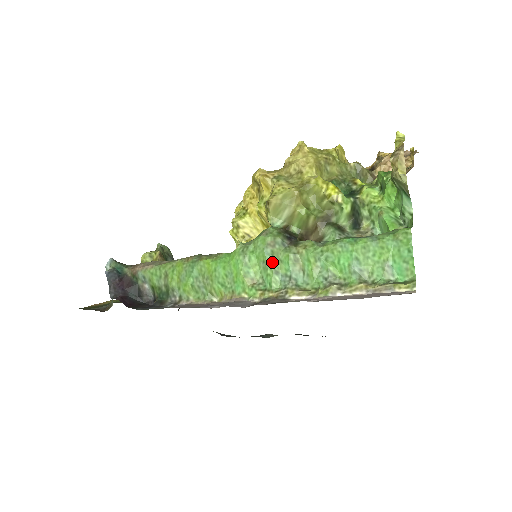
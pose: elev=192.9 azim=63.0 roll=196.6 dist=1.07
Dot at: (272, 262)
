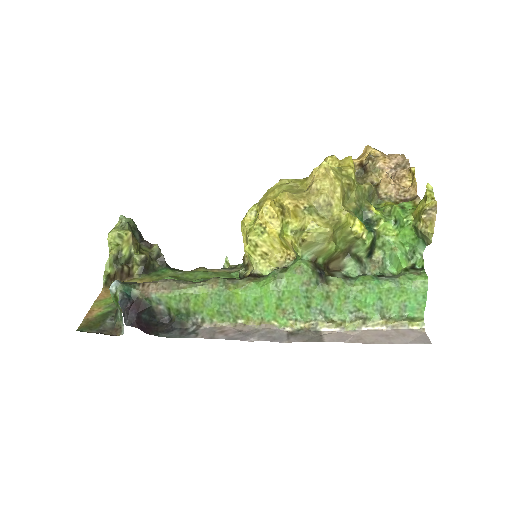
Dot at: (306, 298)
